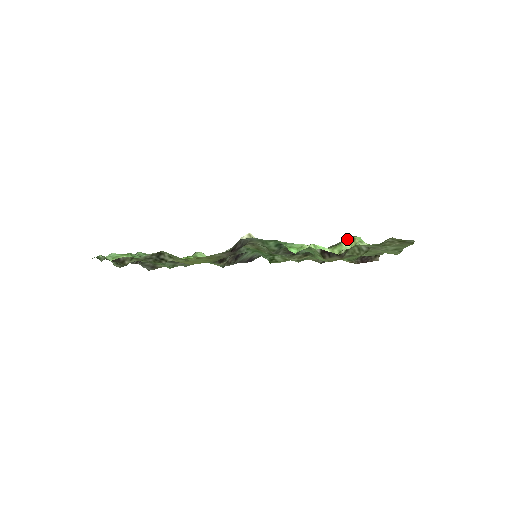
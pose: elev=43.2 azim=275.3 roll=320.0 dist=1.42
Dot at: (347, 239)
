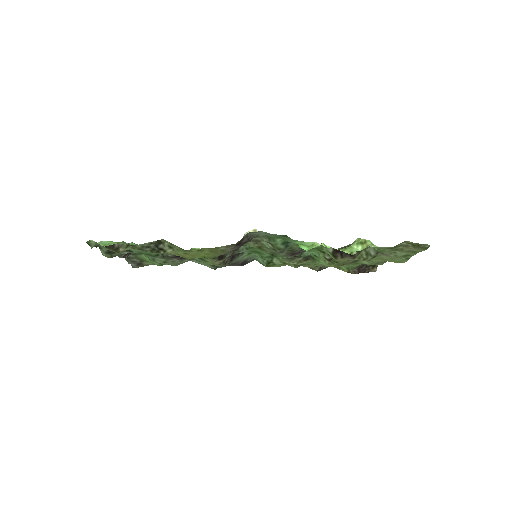
Dot at: (358, 241)
